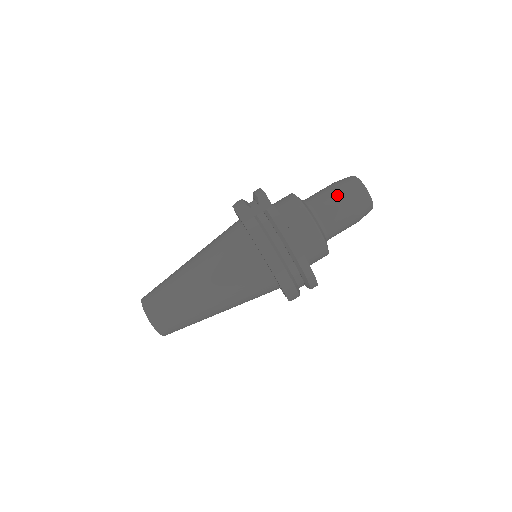
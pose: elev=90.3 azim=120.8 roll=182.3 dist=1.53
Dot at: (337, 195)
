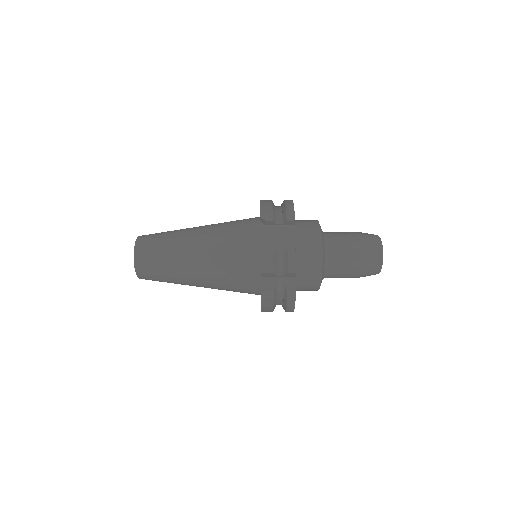
Dot at: (354, 271)
